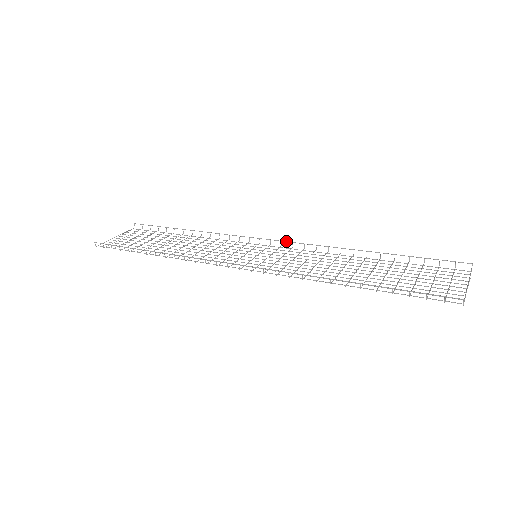
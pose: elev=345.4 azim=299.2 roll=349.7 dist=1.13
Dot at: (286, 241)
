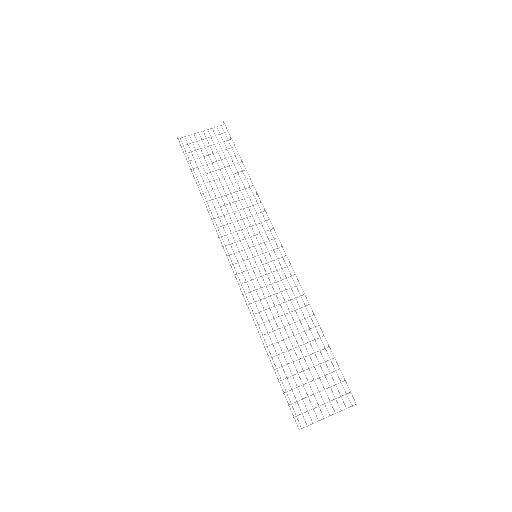
Dot at: occluded
